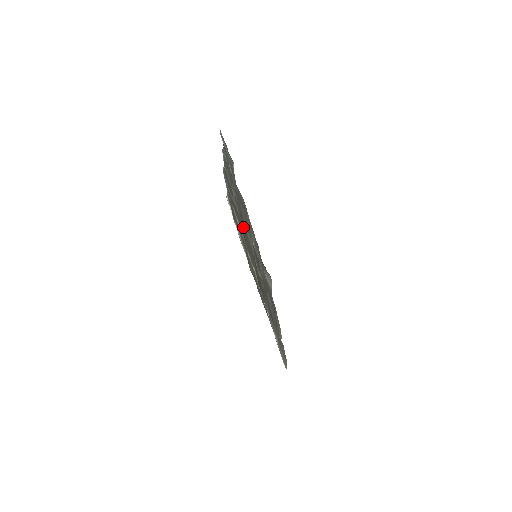
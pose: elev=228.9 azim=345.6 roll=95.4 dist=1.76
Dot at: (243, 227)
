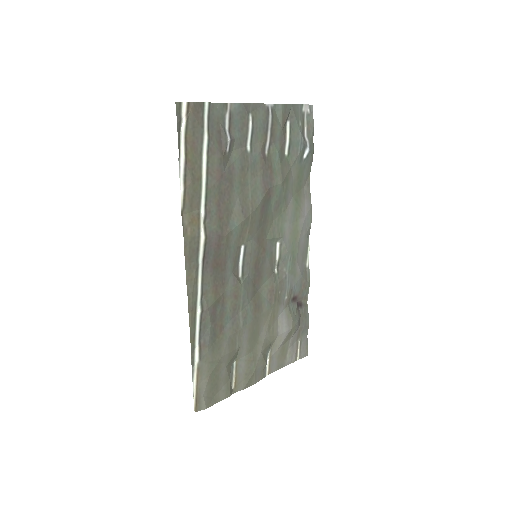
Dot at: (226, 184)
